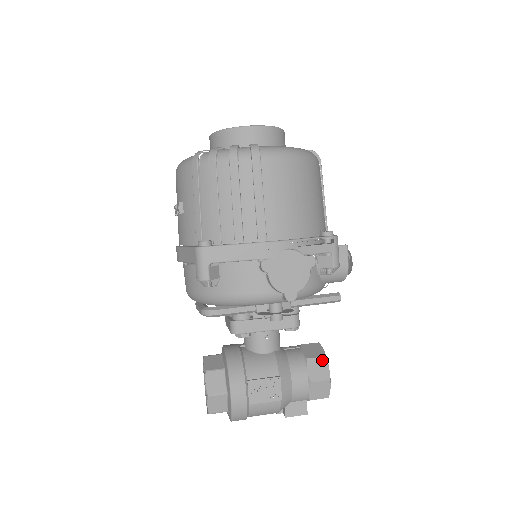
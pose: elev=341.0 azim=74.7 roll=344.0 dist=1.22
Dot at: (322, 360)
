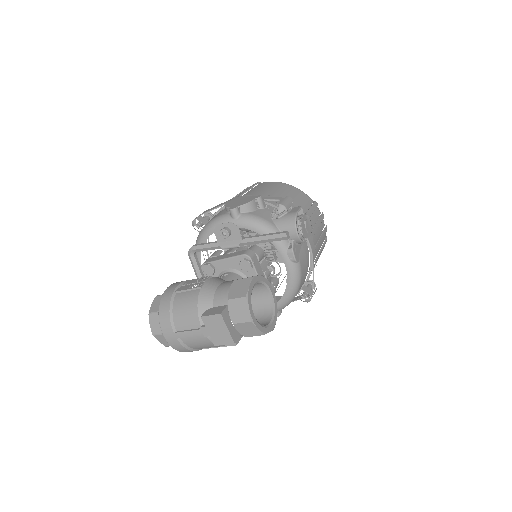
Dot at: (257, 275)
